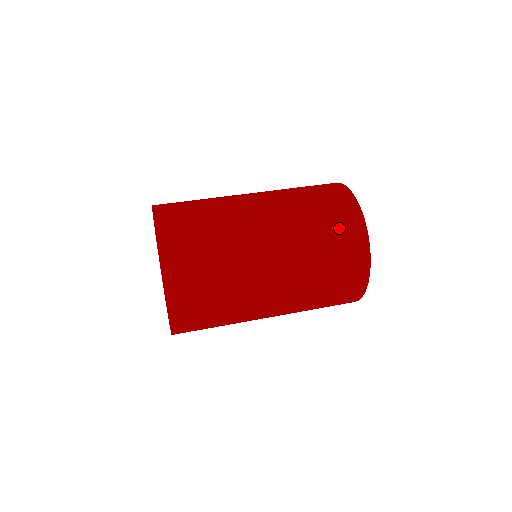
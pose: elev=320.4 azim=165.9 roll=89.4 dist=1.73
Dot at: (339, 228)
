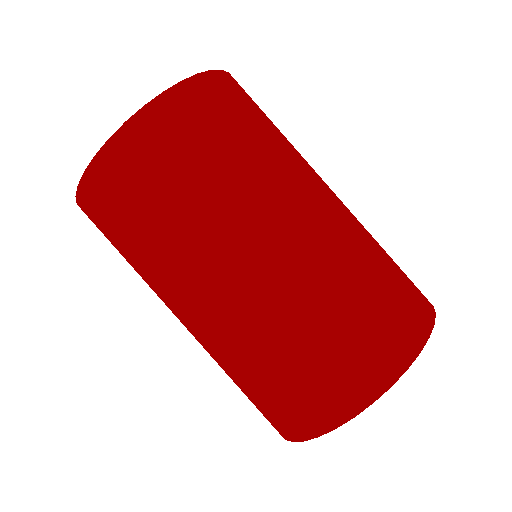
Dot at: (405, 275)
